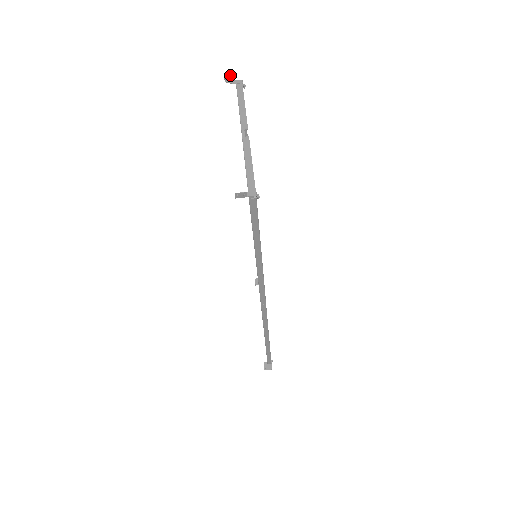
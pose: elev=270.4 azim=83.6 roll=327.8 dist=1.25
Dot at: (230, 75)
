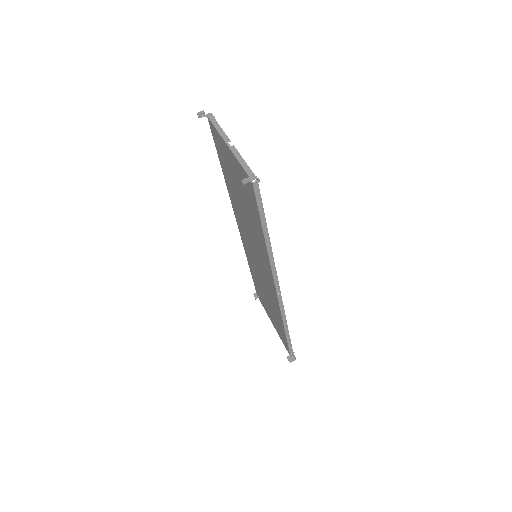
Dot at: (201, 111)
